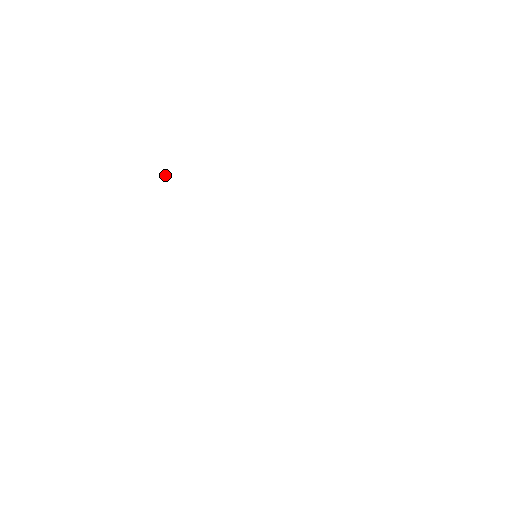
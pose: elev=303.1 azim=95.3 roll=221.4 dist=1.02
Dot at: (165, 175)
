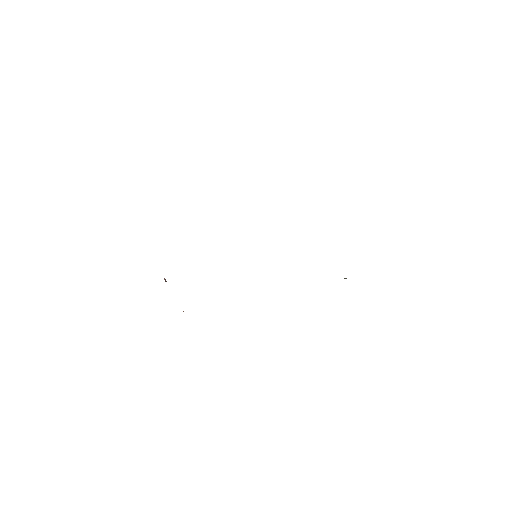
Dot at: (164, 279)
